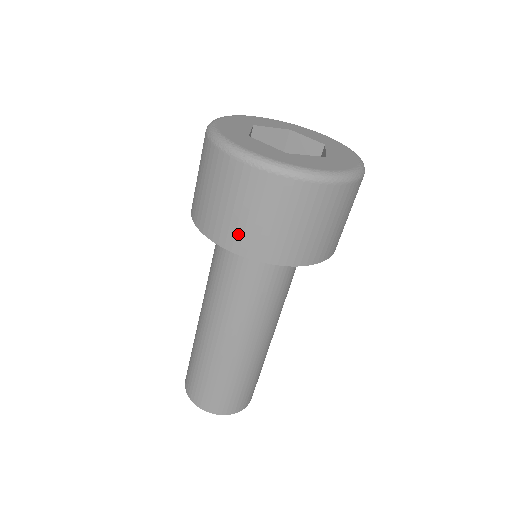
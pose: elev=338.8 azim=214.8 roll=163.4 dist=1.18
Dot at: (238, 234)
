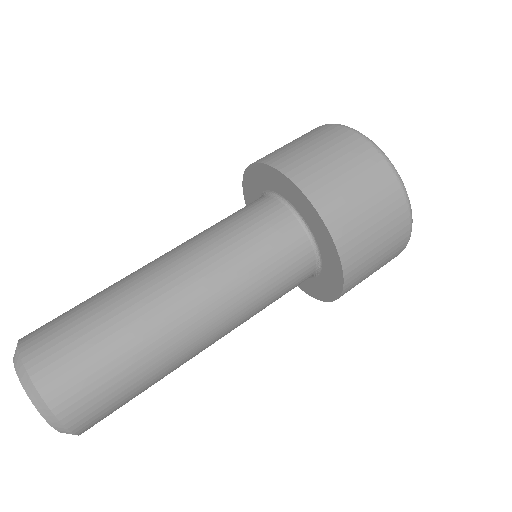
Dot at: (326, 188)
